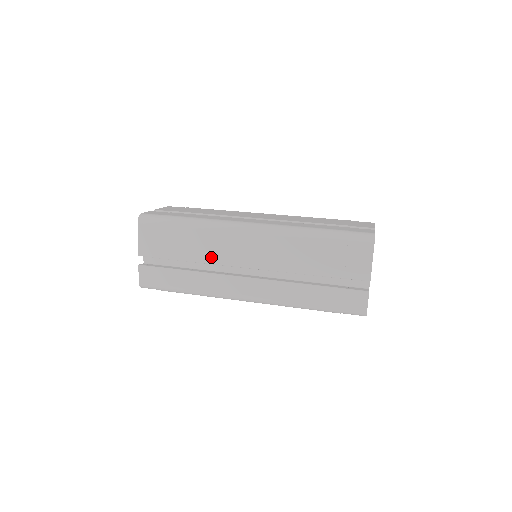
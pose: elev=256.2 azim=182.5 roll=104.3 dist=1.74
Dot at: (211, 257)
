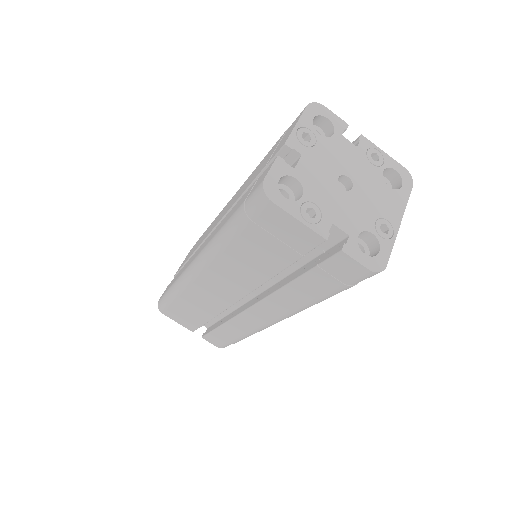
Dot at: occluded
